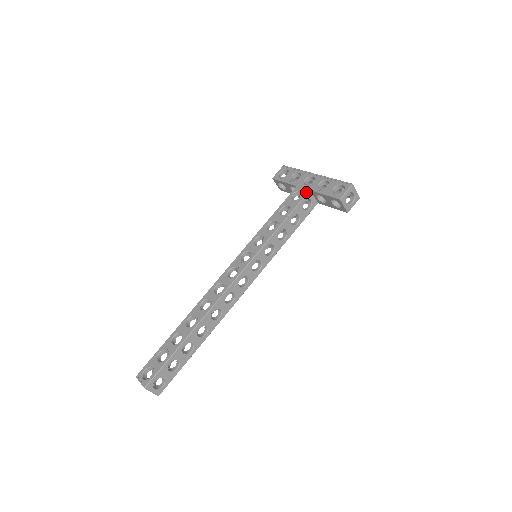
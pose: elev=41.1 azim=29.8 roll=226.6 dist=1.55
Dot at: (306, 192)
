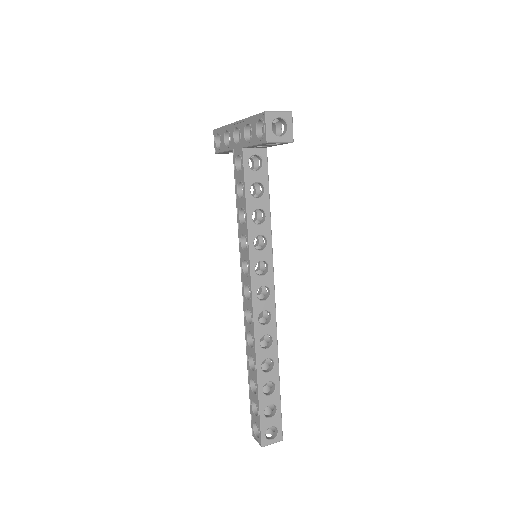
Dot at: (241, 154)
